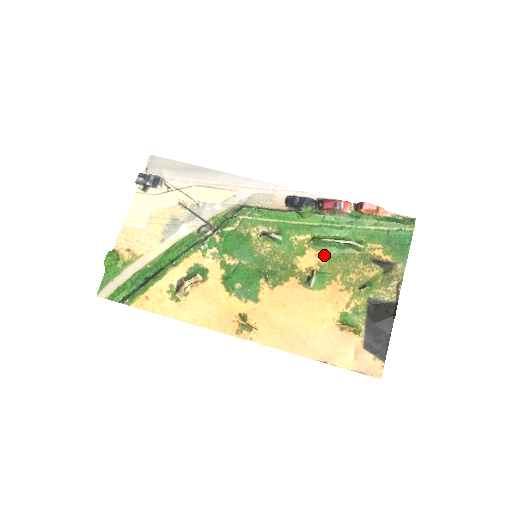
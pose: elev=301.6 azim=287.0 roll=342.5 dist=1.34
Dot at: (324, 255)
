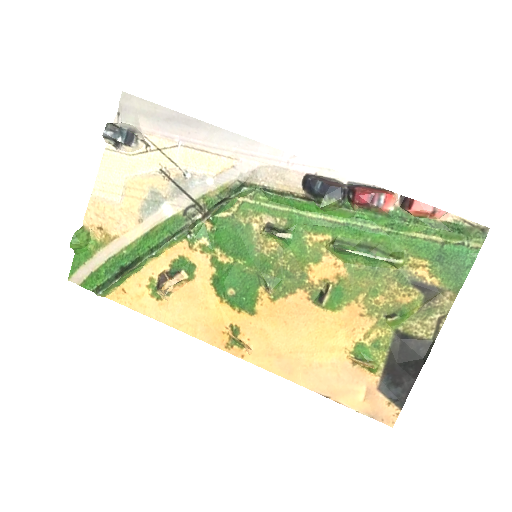
Dot at: (346, 266)
